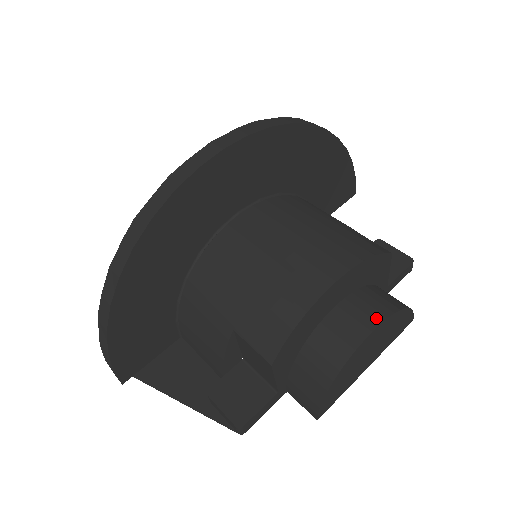
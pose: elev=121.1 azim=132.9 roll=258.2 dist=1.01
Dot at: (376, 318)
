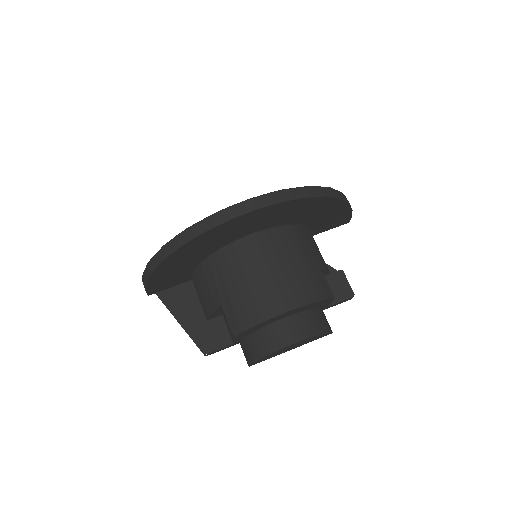
Dot at: (303, 335)
